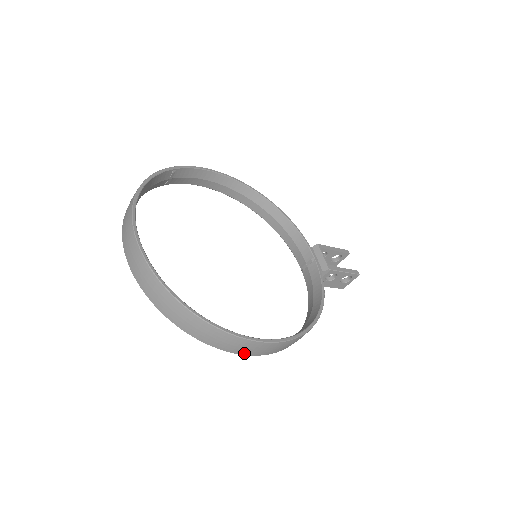
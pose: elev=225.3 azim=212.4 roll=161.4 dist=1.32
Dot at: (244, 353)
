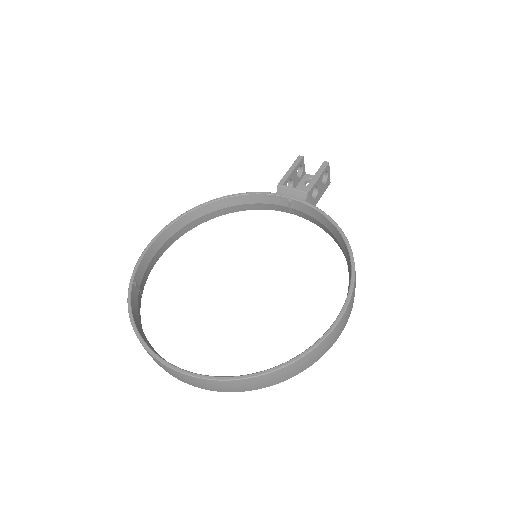
Dot at: (338, 336)
